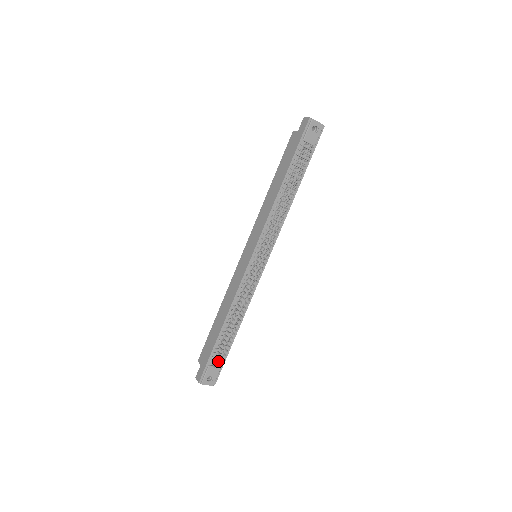
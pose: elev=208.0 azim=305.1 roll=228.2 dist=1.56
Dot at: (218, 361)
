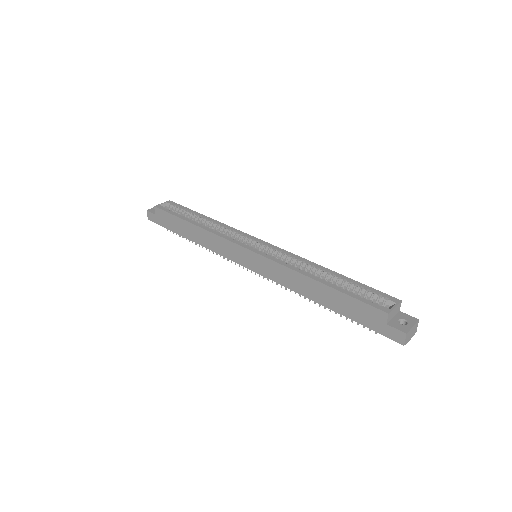
Dot at: occluded
